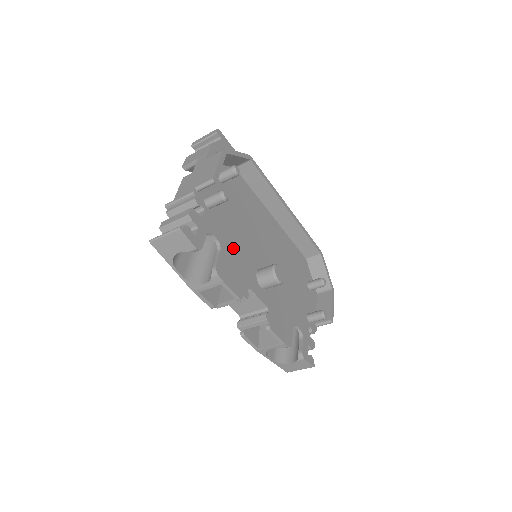
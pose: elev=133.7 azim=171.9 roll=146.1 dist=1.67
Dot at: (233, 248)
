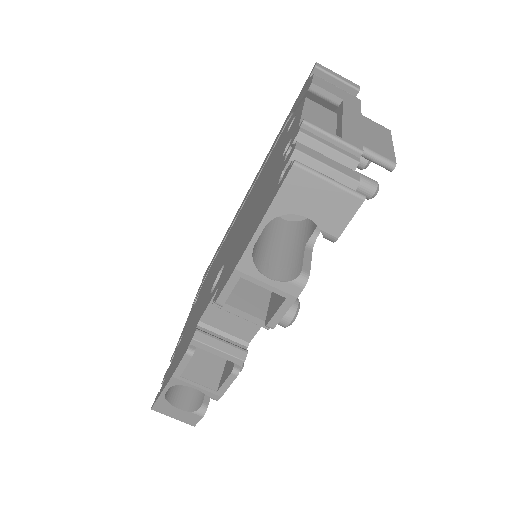
Dot at: occluded
